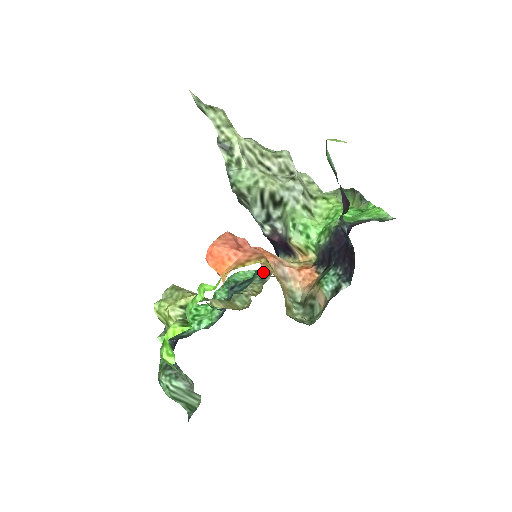
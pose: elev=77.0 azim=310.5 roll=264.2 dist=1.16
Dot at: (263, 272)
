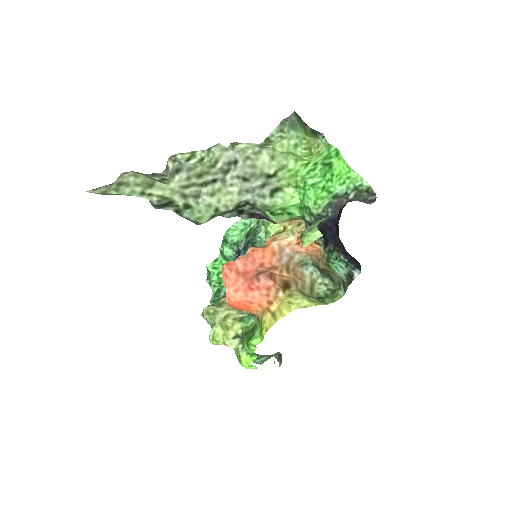
Dot at: (261, 241)
